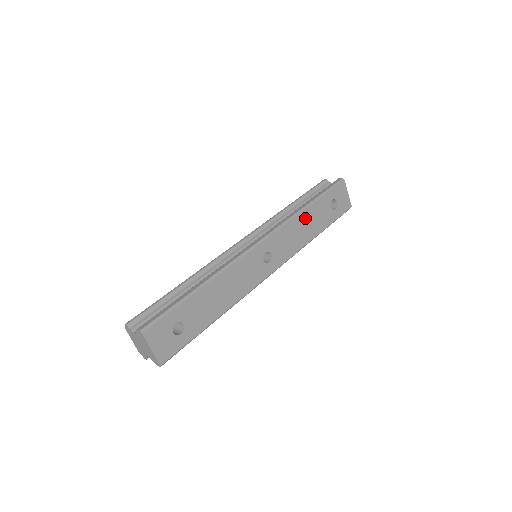
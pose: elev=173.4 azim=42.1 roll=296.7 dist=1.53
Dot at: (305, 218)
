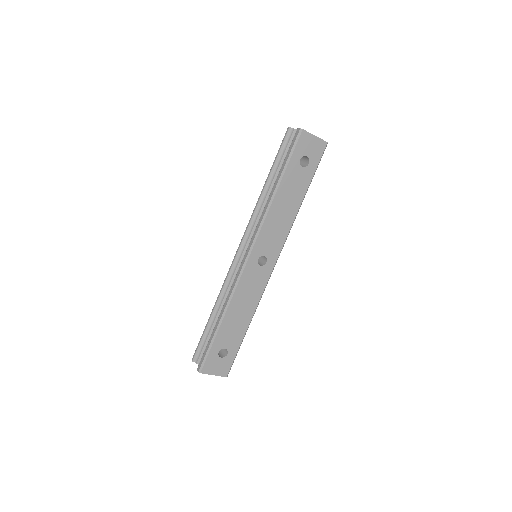
Dot at: (279, 202)
